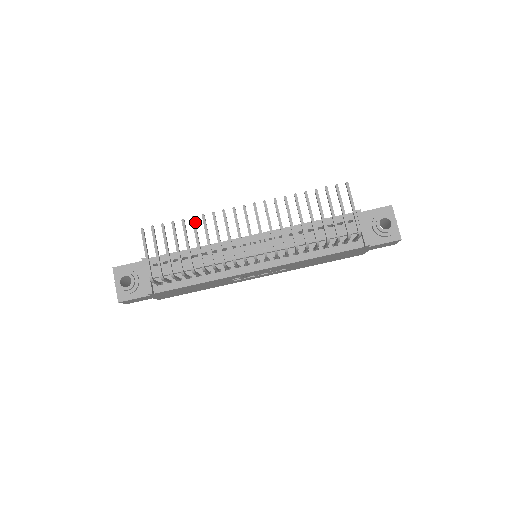
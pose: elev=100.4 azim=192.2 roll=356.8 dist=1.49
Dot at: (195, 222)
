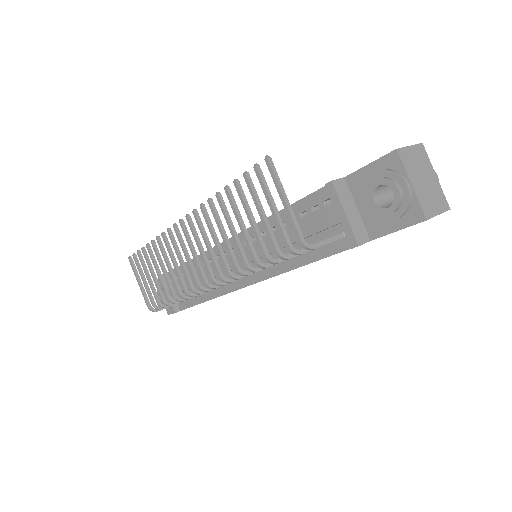
Dot at: (156, 246)
